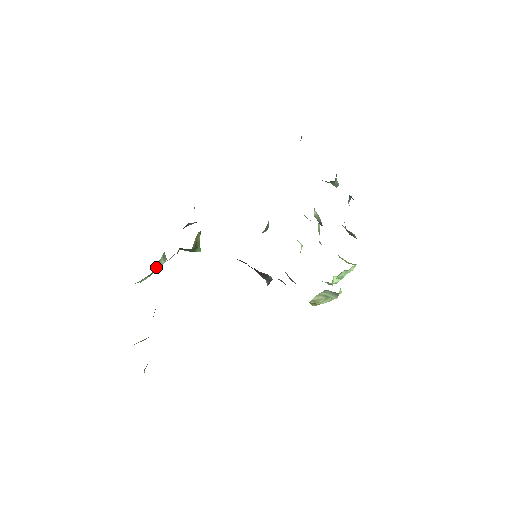
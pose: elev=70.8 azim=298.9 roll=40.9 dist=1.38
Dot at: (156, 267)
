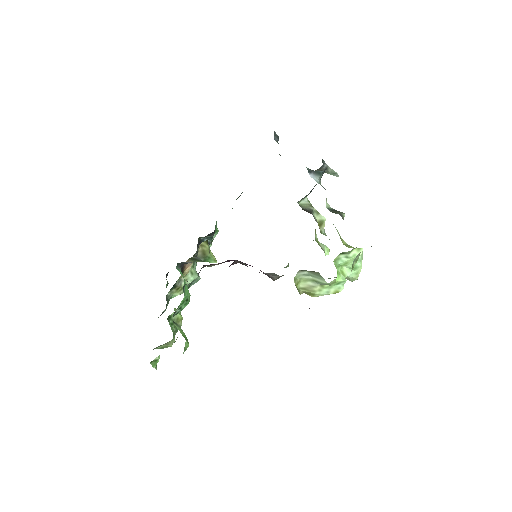
Dot at: occluded
